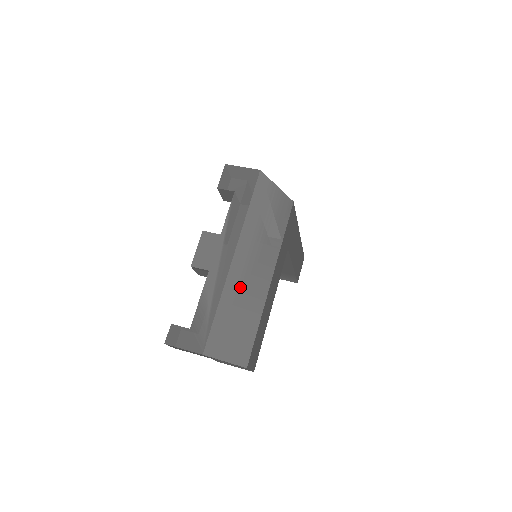
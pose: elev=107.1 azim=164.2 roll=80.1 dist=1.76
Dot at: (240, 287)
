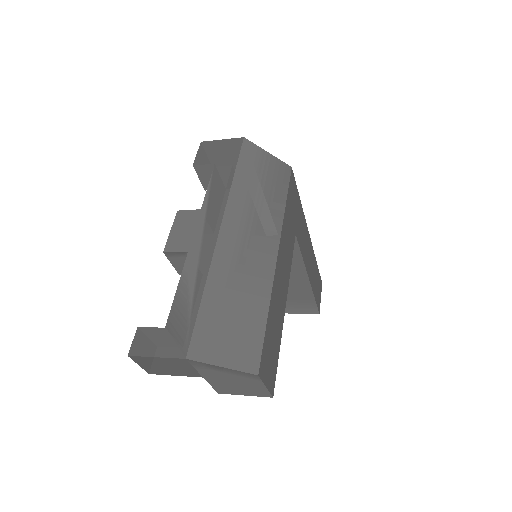
Dot at: (234, 265)
